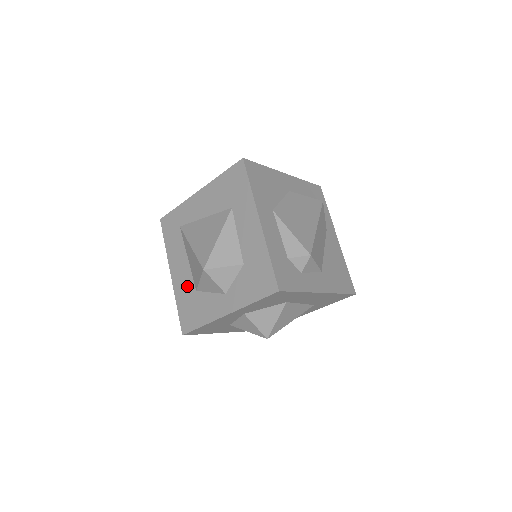
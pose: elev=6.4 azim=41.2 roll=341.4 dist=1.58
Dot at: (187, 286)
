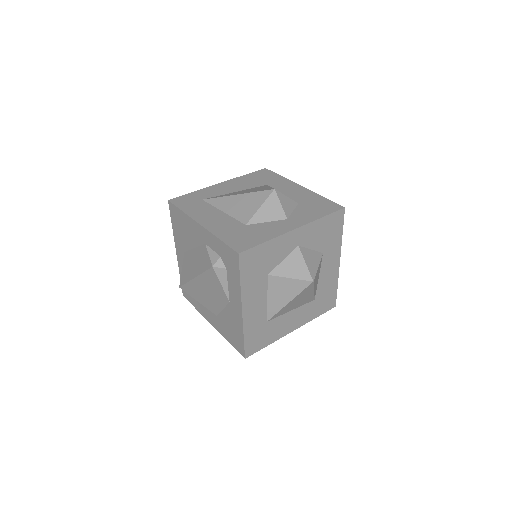
Dot at: (230, 225)
